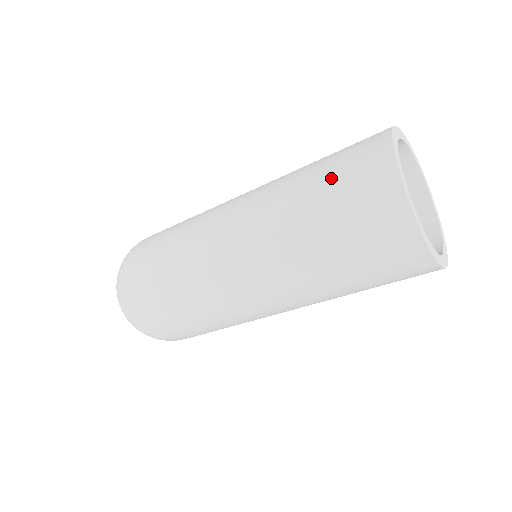
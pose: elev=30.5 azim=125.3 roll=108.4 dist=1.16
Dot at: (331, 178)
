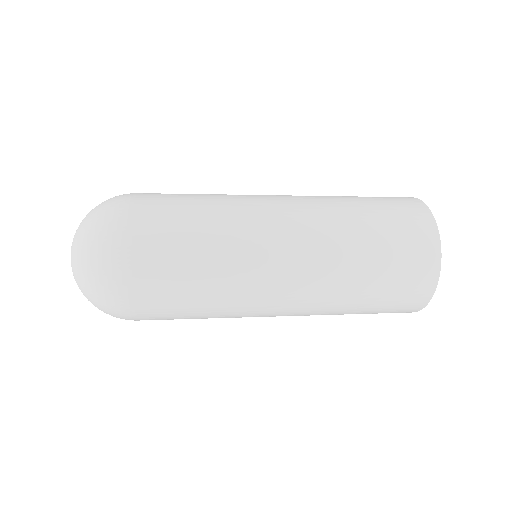
Dot at: (378, 203)
